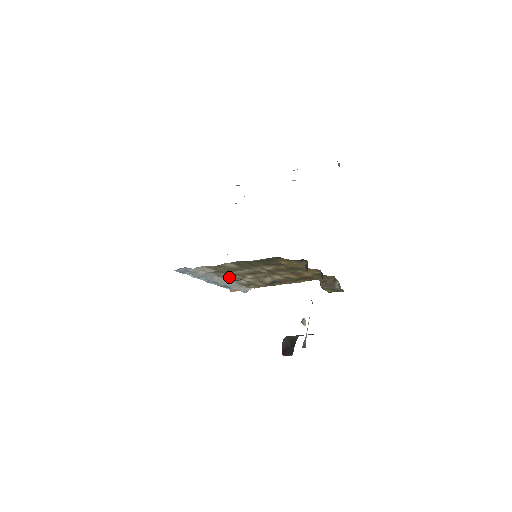
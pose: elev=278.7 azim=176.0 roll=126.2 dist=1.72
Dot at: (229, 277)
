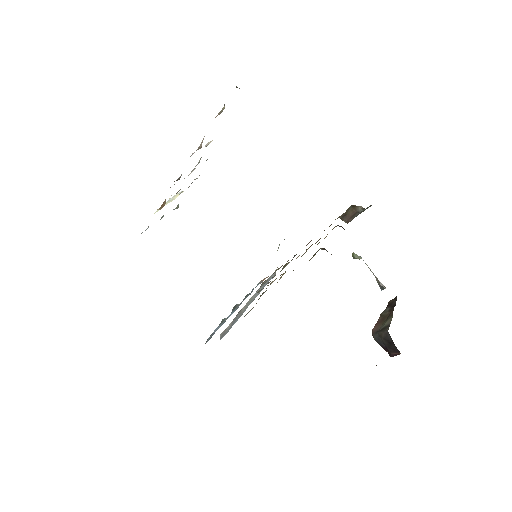
Dot at: occluded
